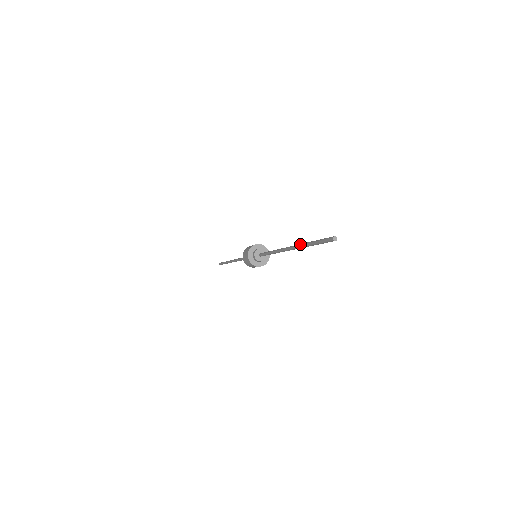
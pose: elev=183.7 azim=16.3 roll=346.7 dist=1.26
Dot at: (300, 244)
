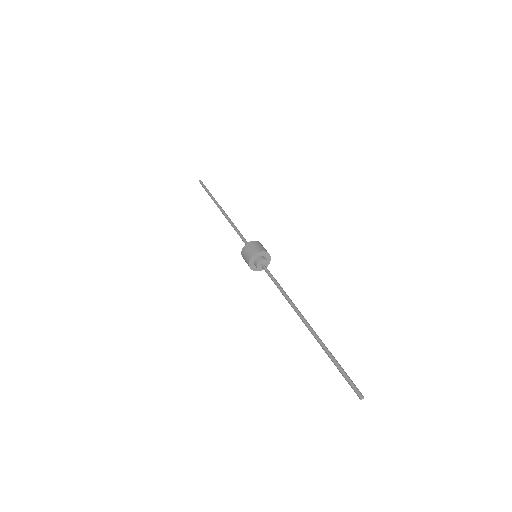
Dot at: (320, 341)
